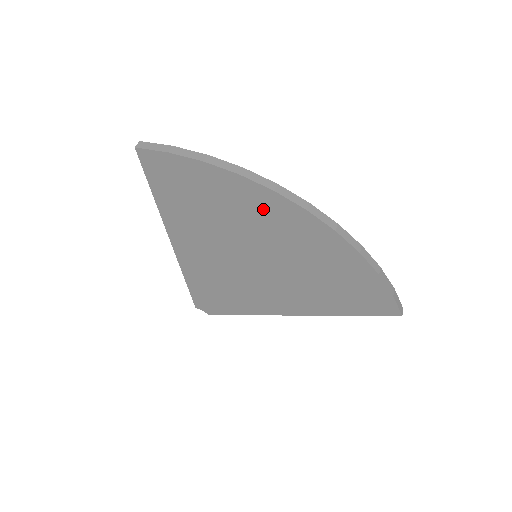
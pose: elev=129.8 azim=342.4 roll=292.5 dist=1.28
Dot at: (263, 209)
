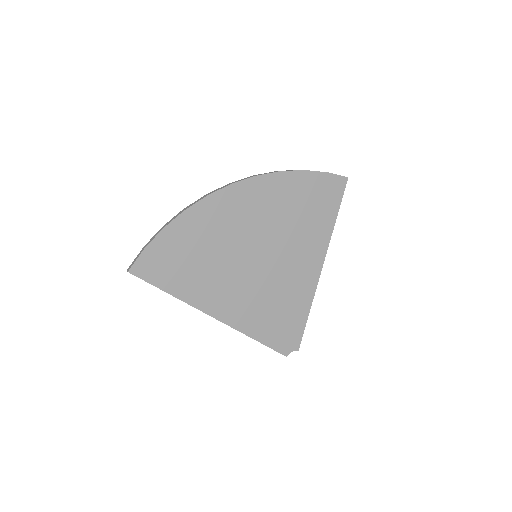
Dot at: (218, 214)
